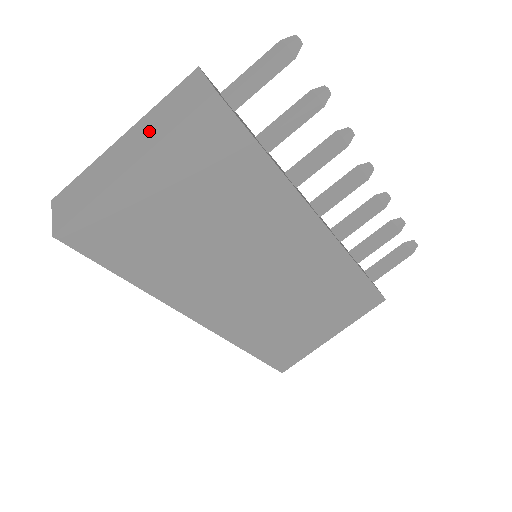
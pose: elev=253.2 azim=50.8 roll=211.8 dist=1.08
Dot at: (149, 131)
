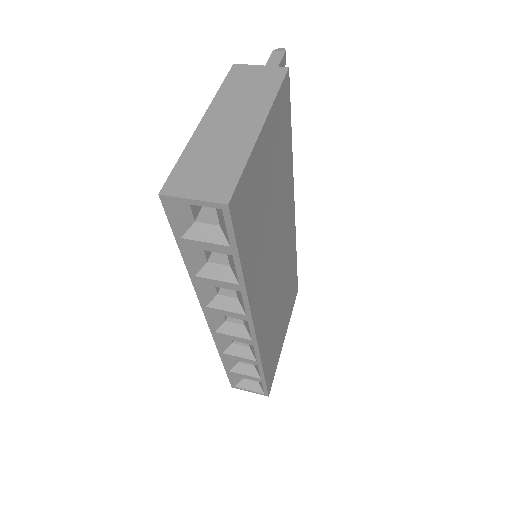
Dot at: (243, 105)
